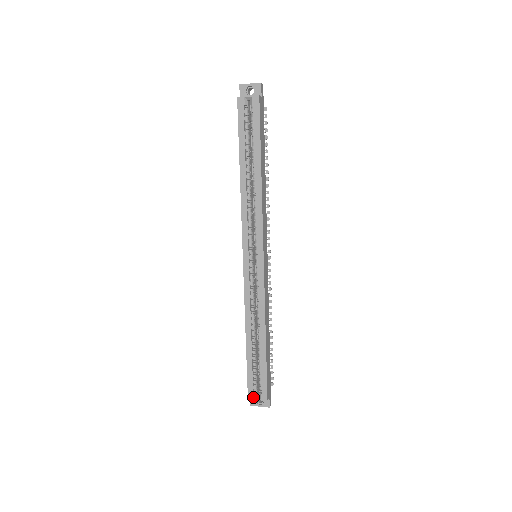
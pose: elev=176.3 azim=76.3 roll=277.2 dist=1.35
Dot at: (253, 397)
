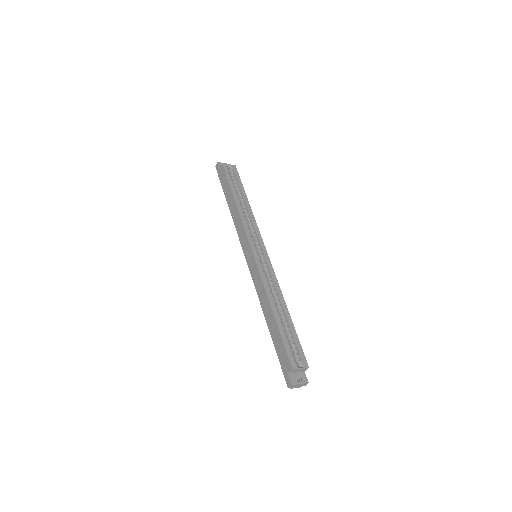
Dot at: (296, 366)
